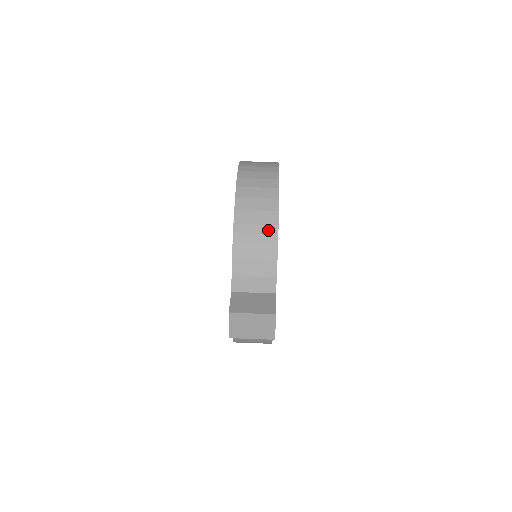
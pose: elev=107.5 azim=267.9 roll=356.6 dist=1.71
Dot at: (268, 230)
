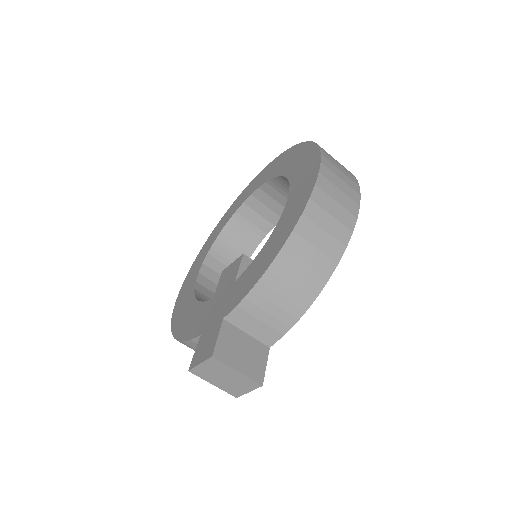
Dot at: (314, 280)
